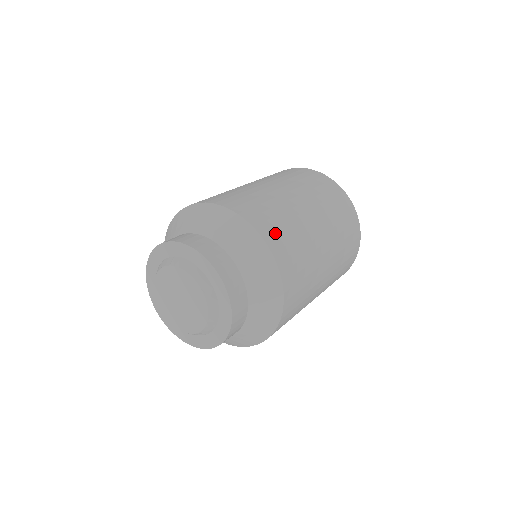
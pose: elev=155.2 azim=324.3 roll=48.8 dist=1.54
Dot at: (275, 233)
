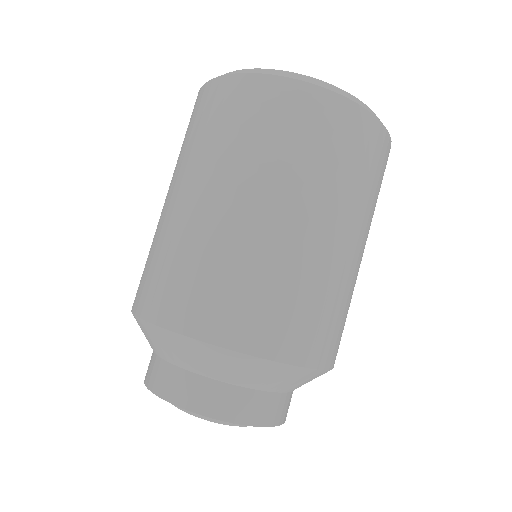
Dot at: occluded
